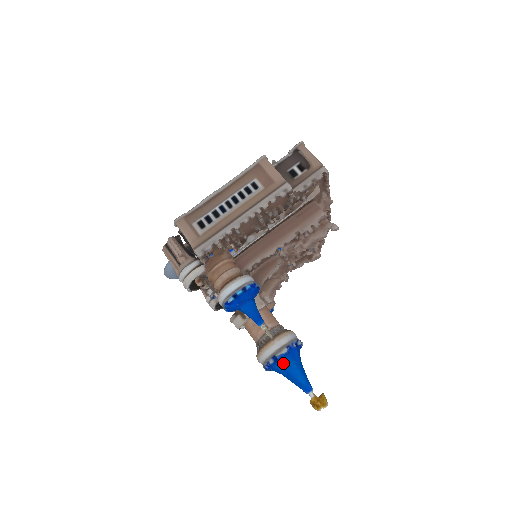
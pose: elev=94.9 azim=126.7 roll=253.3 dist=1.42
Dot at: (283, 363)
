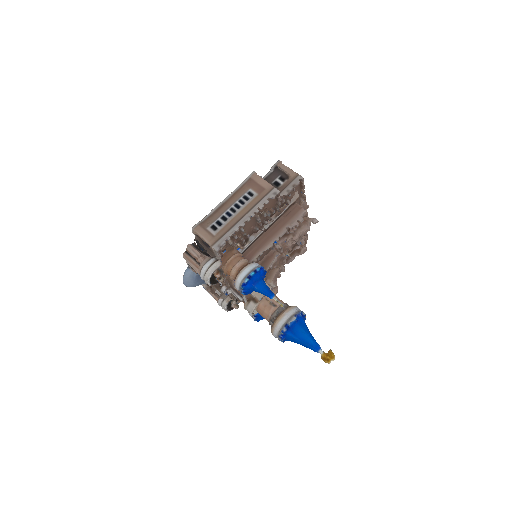
Dot at: (294, 330)
